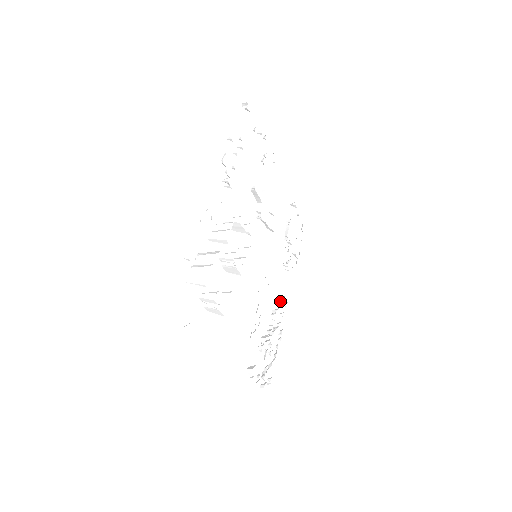
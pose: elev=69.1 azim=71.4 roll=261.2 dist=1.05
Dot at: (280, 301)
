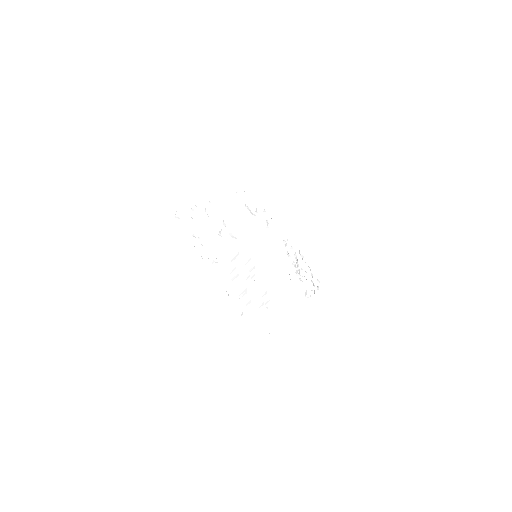
Dot at: (284, 244)
